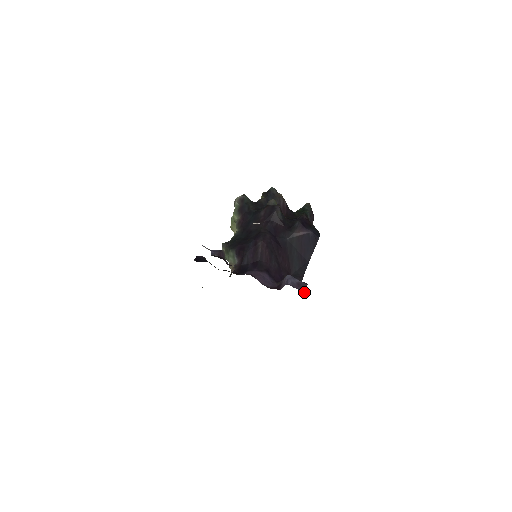
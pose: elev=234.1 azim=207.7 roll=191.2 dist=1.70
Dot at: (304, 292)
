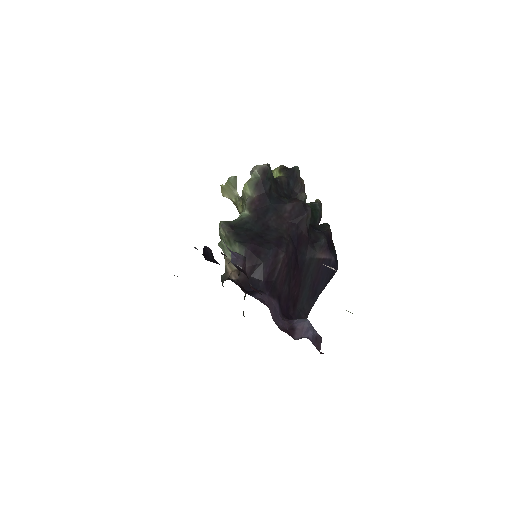
Dot at: (320, 352)
